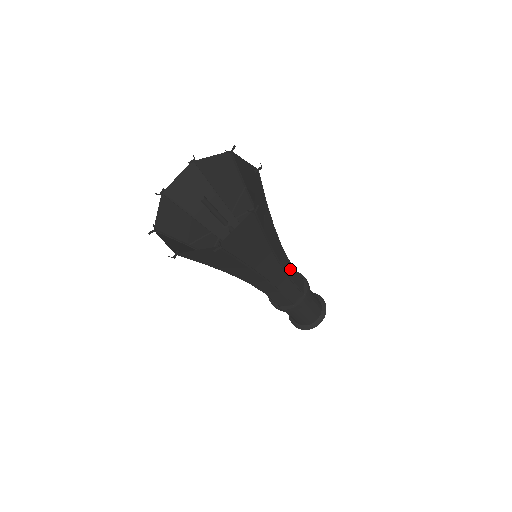
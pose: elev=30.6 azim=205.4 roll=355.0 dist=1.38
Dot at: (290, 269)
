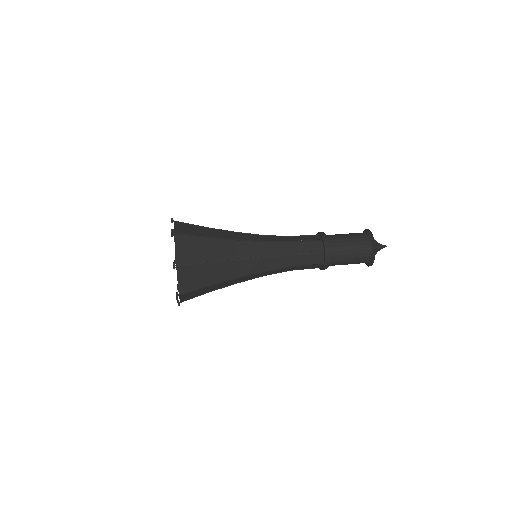
Dot at: (289, 268)
